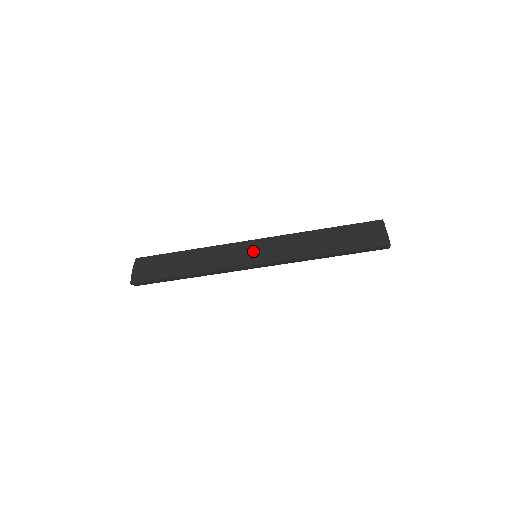
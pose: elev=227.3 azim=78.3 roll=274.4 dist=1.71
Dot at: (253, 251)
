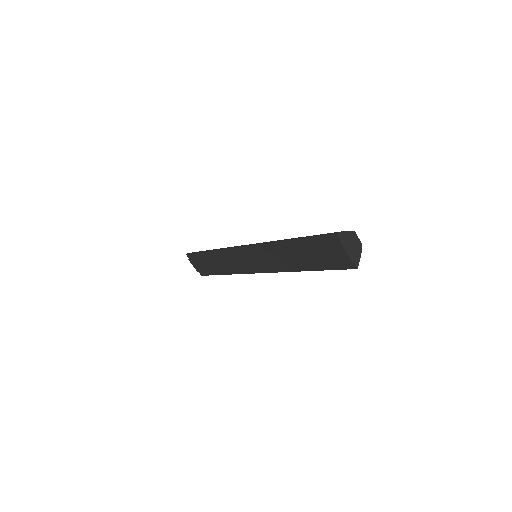
Dot at: (250, 261)
